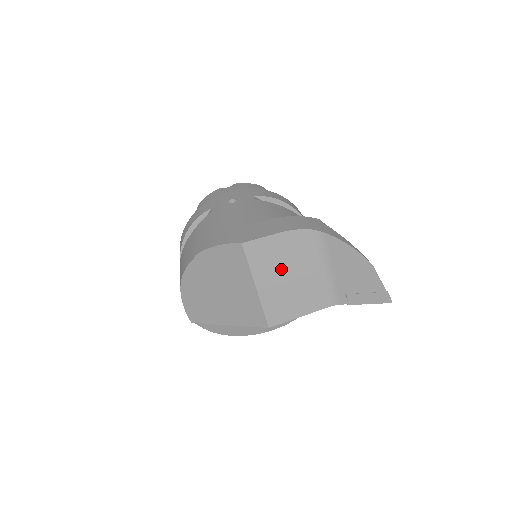
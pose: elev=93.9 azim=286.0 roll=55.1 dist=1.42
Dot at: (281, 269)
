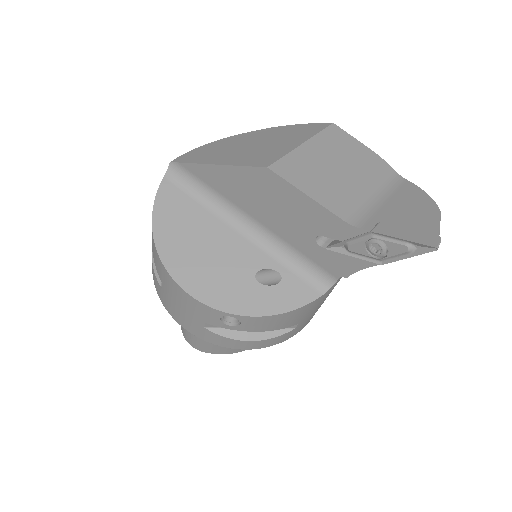
Dot at: (340, 159)
